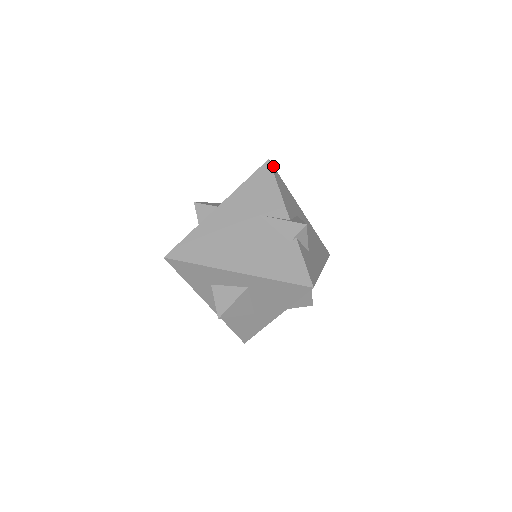
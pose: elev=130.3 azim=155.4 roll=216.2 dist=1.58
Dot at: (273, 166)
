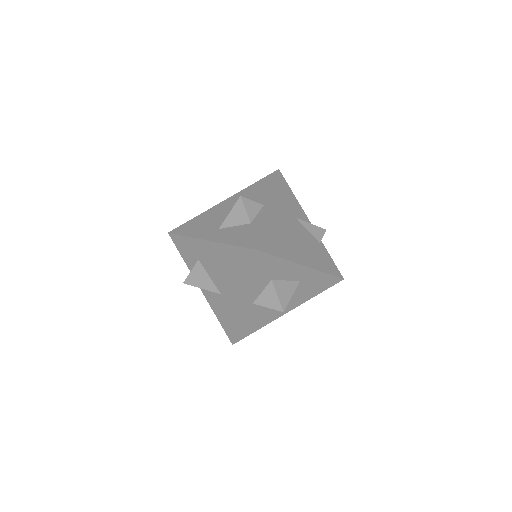
Dot at: occluded
